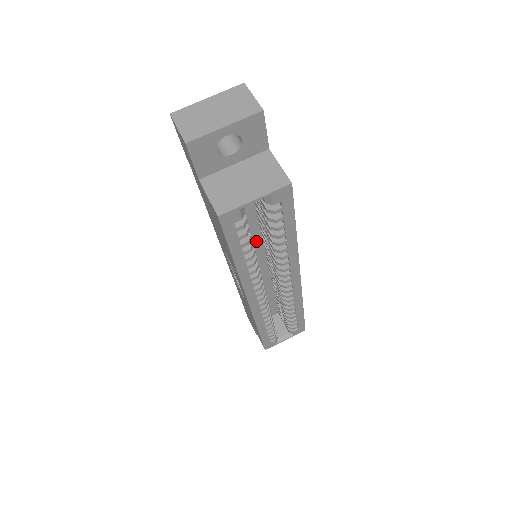
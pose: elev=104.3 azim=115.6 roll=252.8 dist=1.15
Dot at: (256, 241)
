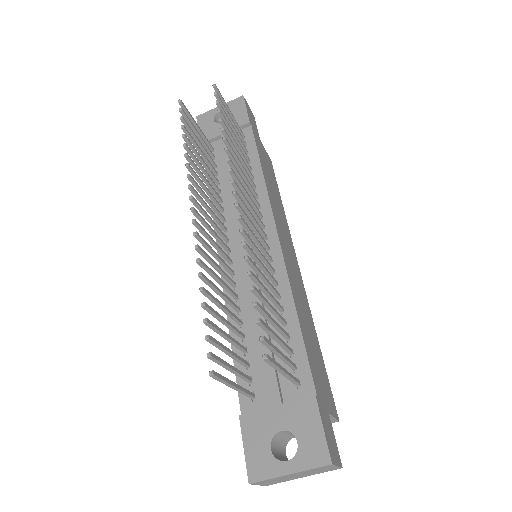
Dot at: occluded
